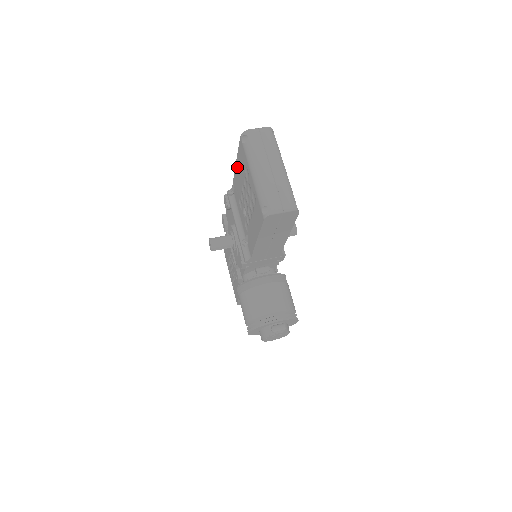
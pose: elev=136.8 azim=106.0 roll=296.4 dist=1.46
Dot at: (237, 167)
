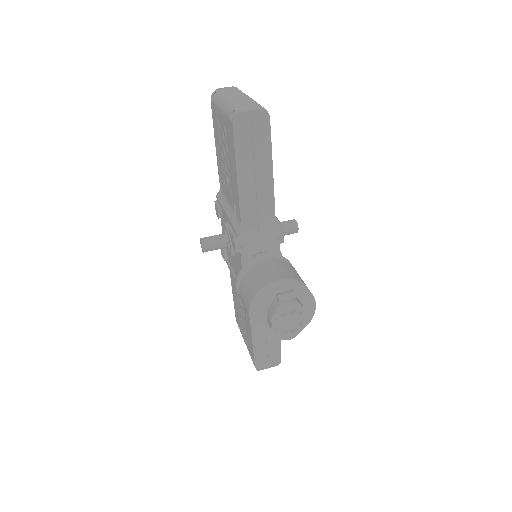
Dot at: (216, 145)
